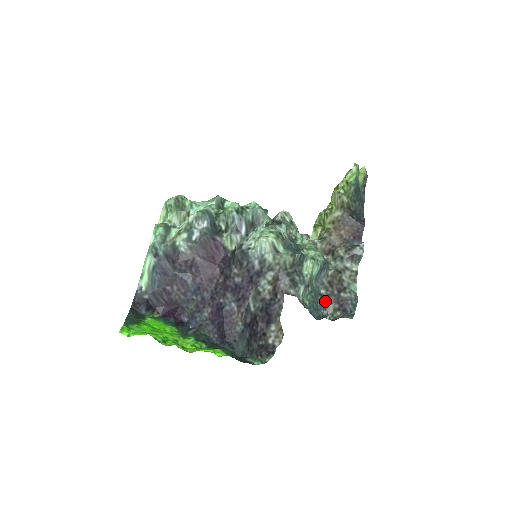
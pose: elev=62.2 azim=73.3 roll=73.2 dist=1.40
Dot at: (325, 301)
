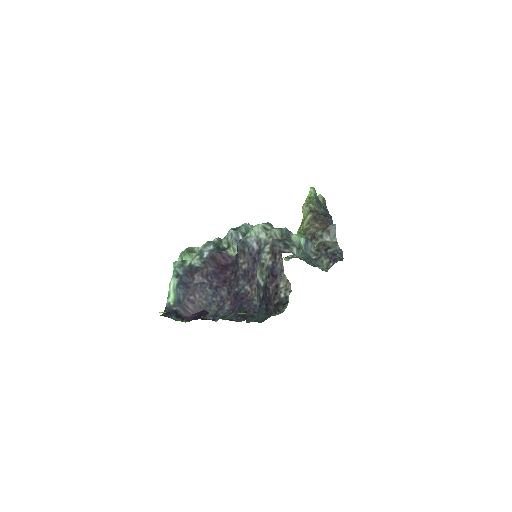
Dot at: (318, 261)
